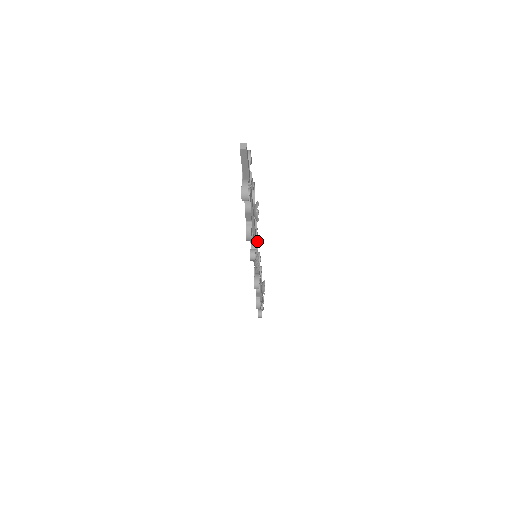
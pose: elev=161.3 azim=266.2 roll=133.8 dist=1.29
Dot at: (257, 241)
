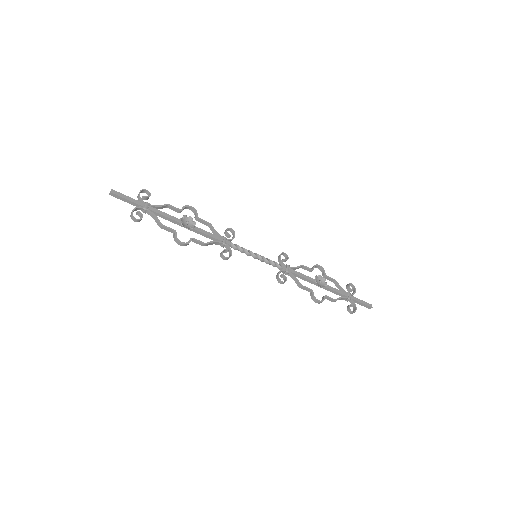
Dot at: (233, 244)
